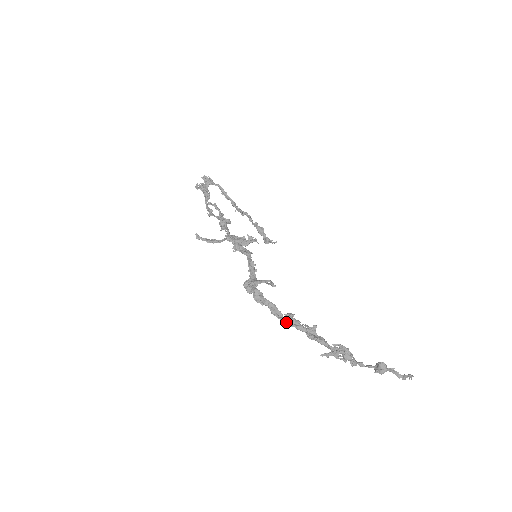
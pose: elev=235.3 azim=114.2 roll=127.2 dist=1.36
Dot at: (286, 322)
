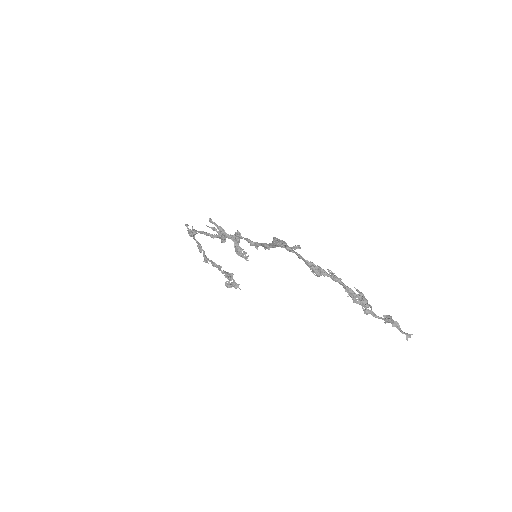
Dot at: (311, 266)
